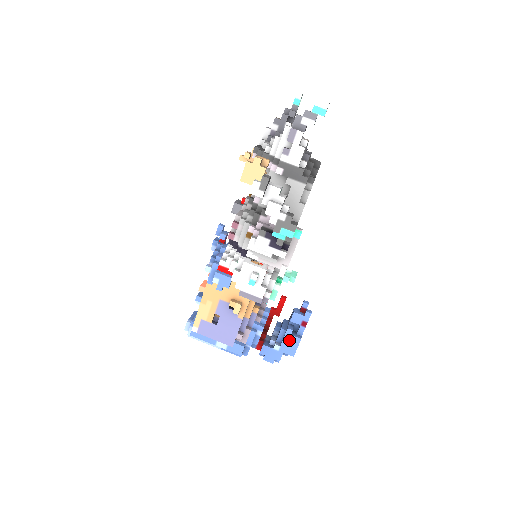
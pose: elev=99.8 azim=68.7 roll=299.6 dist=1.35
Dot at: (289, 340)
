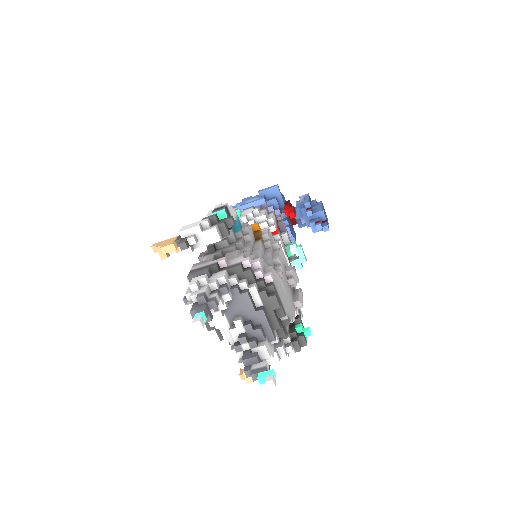
Dot at: occluded
